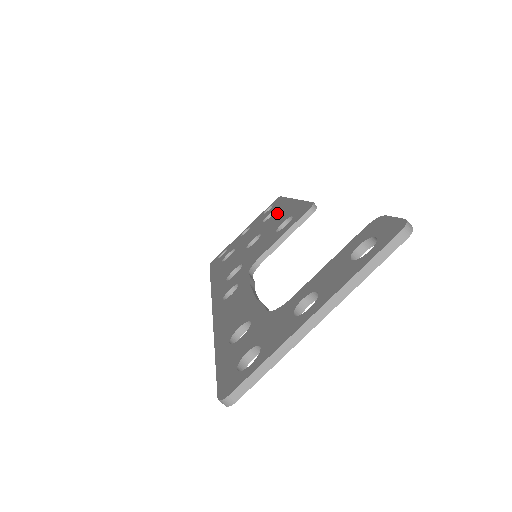
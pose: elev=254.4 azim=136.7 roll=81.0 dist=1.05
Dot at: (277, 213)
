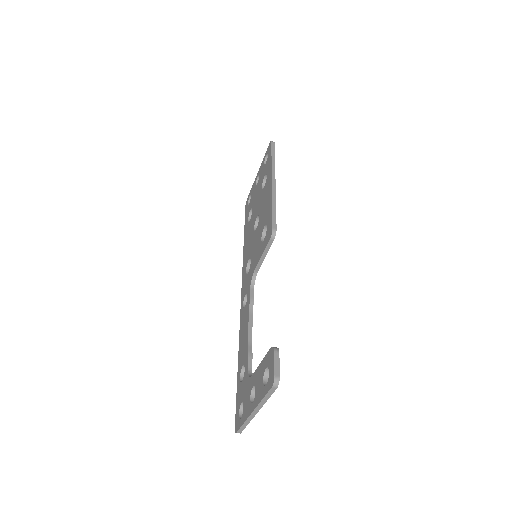
Dot at: (265, 191)
